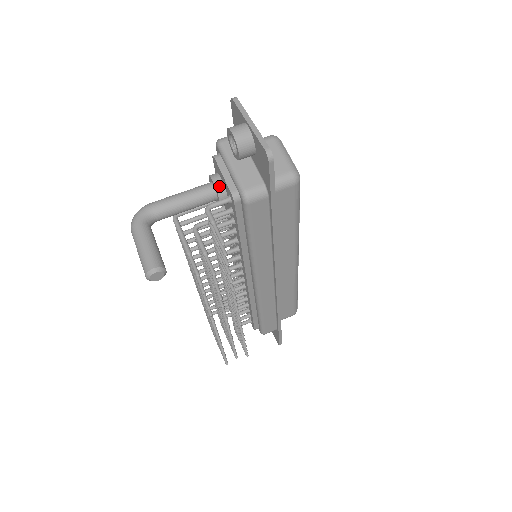
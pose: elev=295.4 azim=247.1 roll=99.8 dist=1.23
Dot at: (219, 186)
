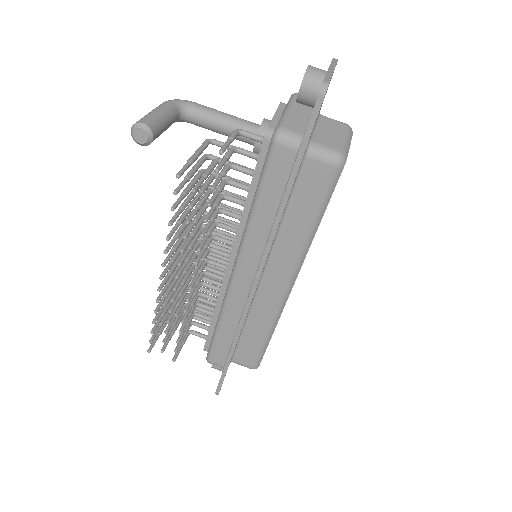
Dot at: (265, 127)
